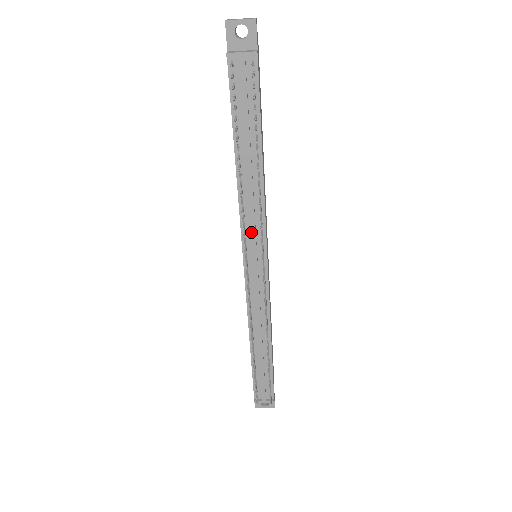
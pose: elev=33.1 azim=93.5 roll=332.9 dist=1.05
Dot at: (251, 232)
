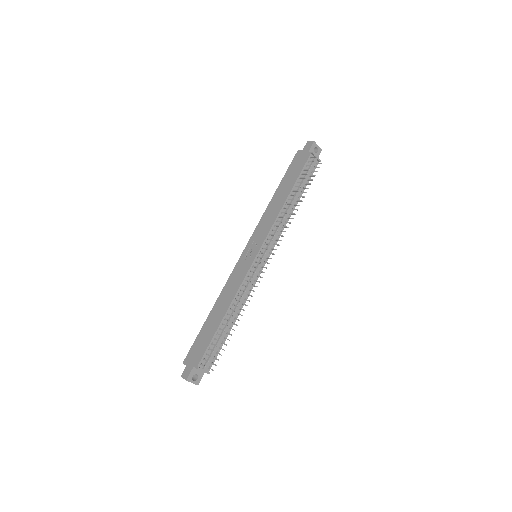
Dot at: (274, 237)
